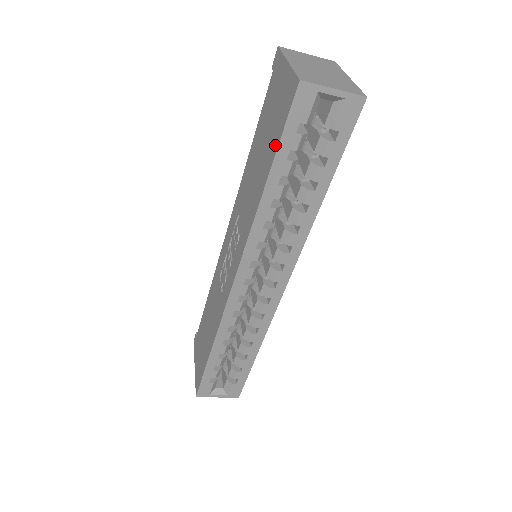
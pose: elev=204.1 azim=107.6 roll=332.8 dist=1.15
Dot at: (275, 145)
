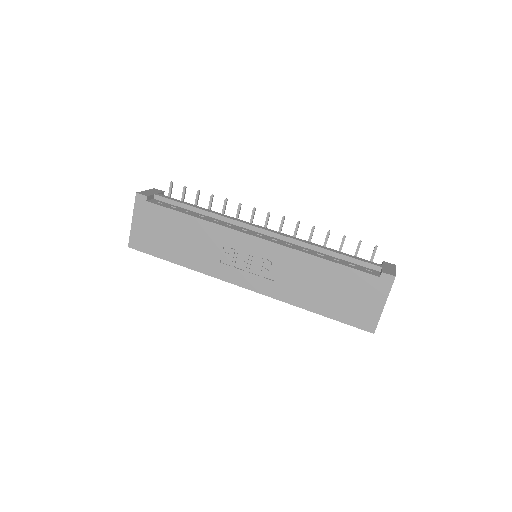
Dot at: (338, 316)
